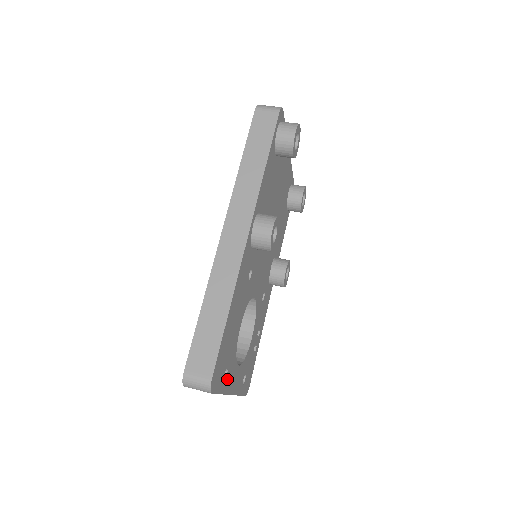
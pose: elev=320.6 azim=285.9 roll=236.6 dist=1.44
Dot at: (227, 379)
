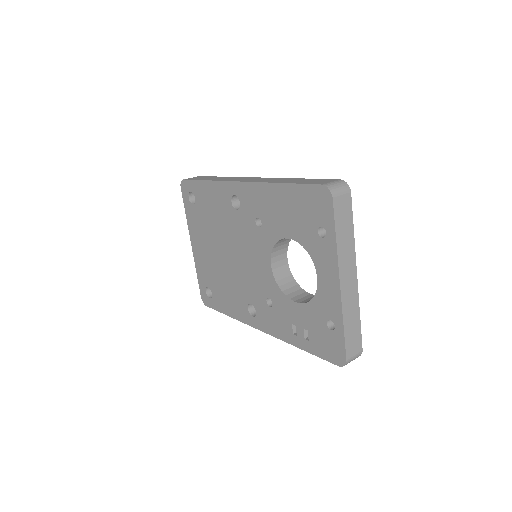
Dot at: occluded
